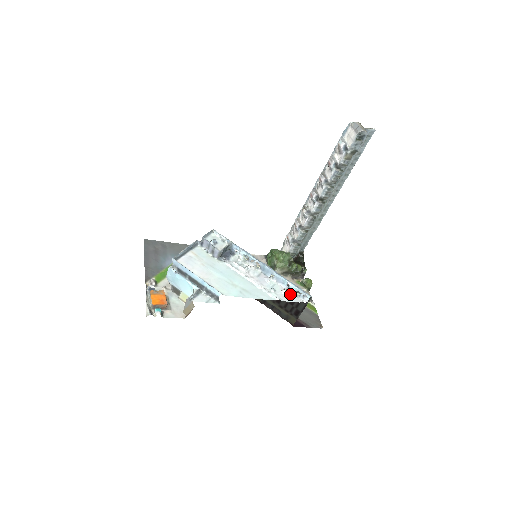
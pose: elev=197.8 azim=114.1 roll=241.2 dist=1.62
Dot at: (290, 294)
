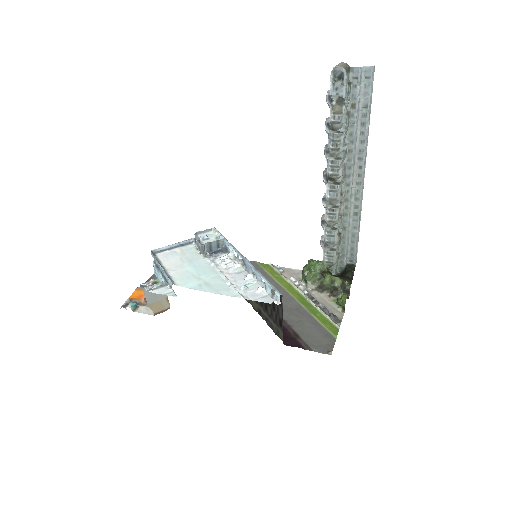
Dot at: (265, 294)
